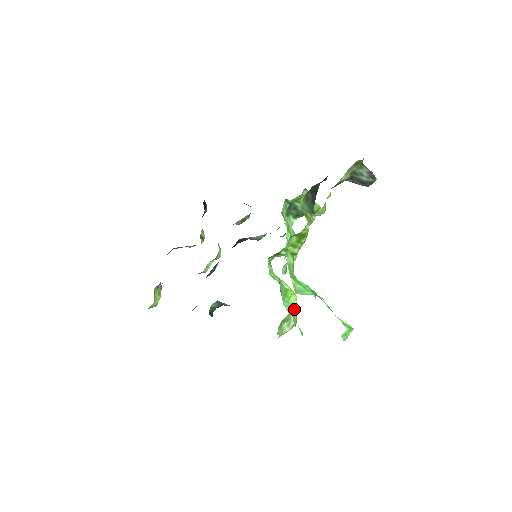
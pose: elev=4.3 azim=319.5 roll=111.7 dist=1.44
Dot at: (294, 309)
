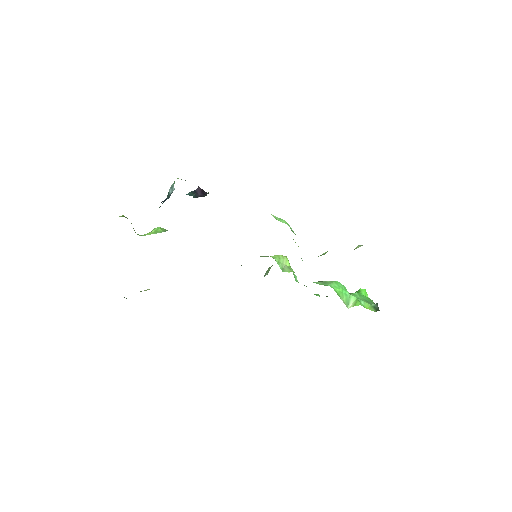
Dot at: occluded
